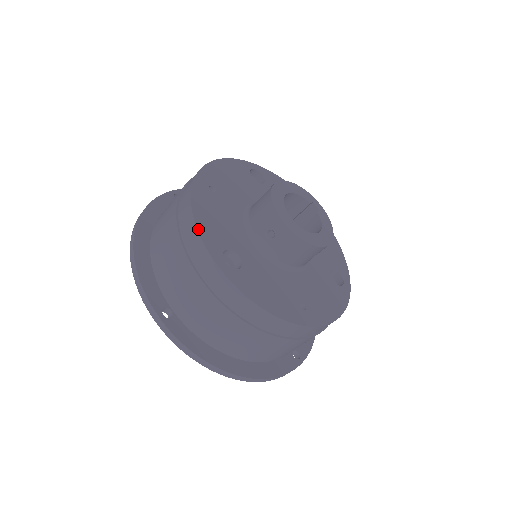
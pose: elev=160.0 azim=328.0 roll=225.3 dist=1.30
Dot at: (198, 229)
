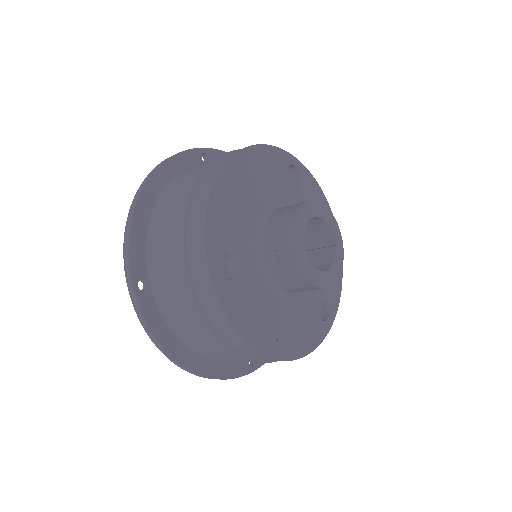
Dot at: (206, 224)
